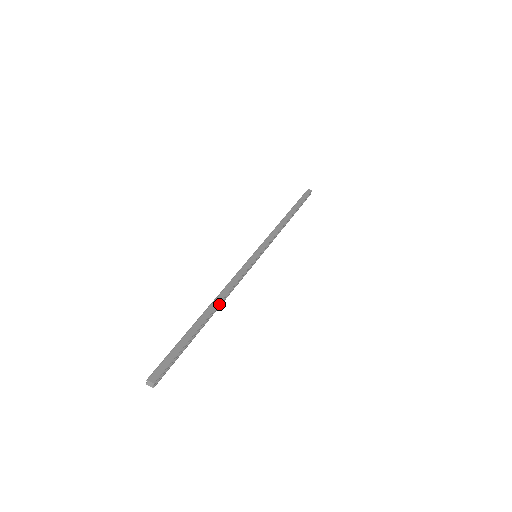
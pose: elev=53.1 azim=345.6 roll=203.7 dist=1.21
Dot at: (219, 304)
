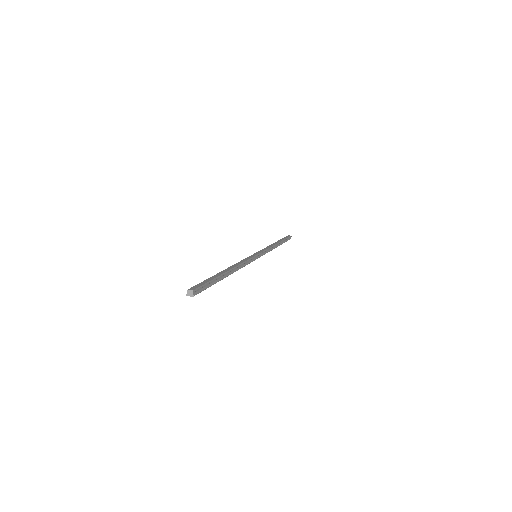
Dot at: (233, 268)
